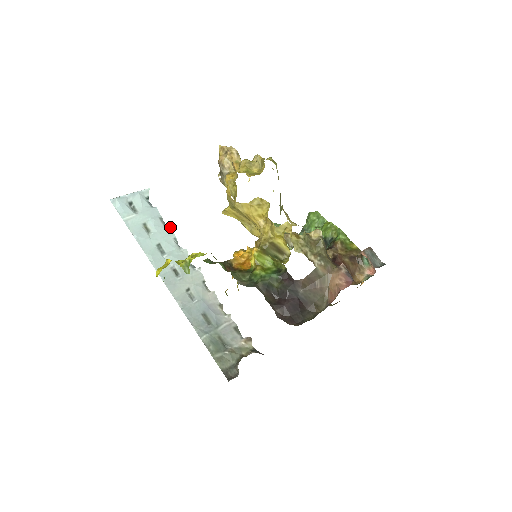
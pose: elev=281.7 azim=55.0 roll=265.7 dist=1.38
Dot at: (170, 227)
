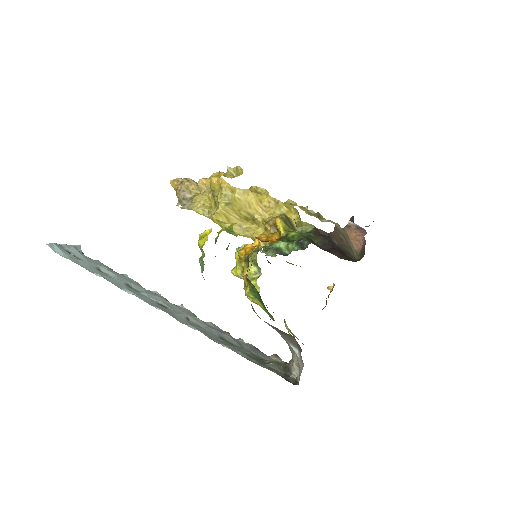
Dot at: (125, 275)
